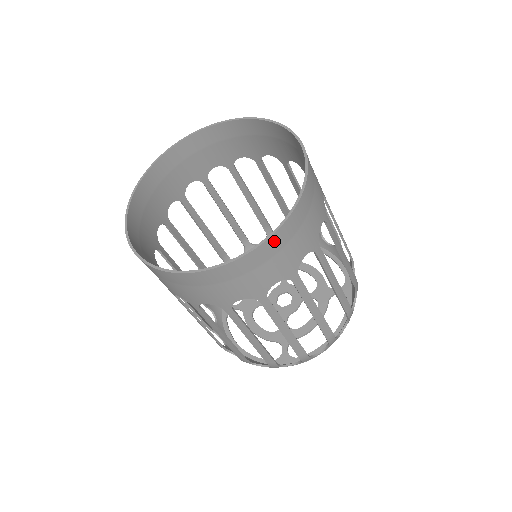
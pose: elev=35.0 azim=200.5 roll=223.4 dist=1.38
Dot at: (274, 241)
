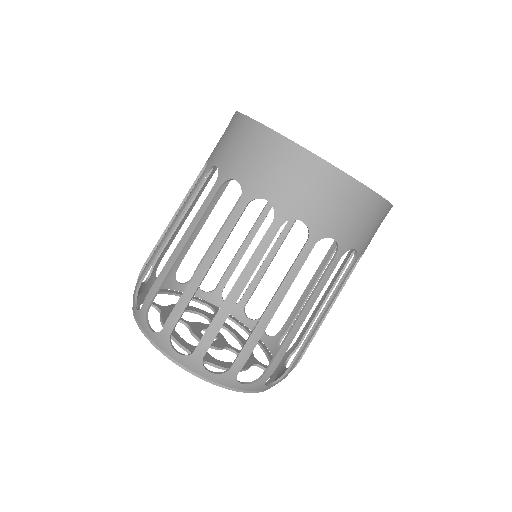
Dot at: (372, 201)
